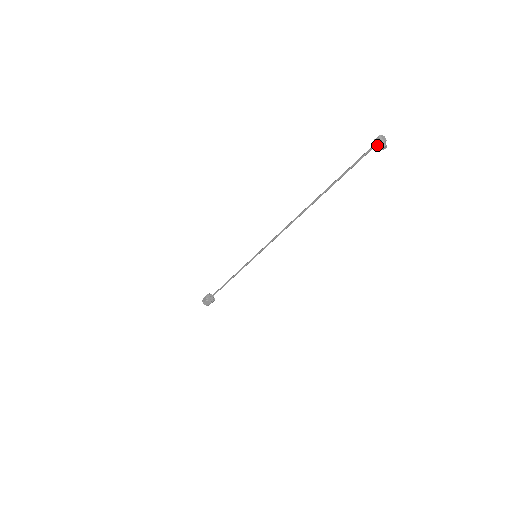
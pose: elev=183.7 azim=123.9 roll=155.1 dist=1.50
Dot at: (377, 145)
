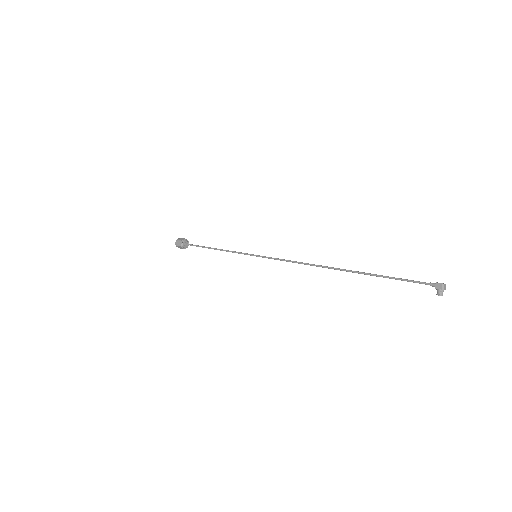
Dot at: (435, 286)
